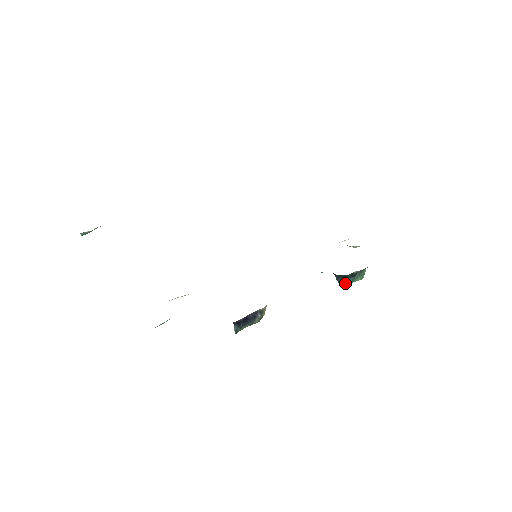
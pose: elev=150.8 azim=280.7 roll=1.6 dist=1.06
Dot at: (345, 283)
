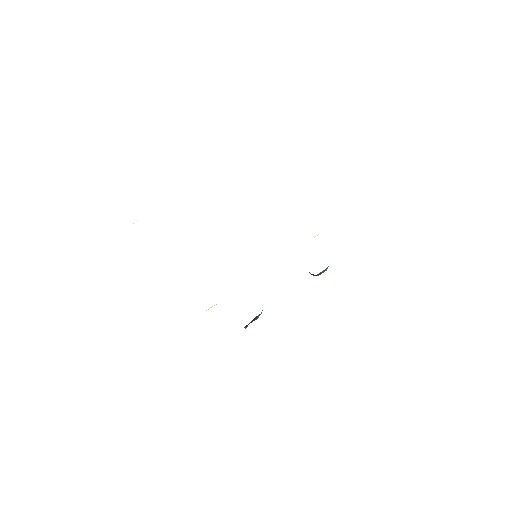
Dot at: occluded
